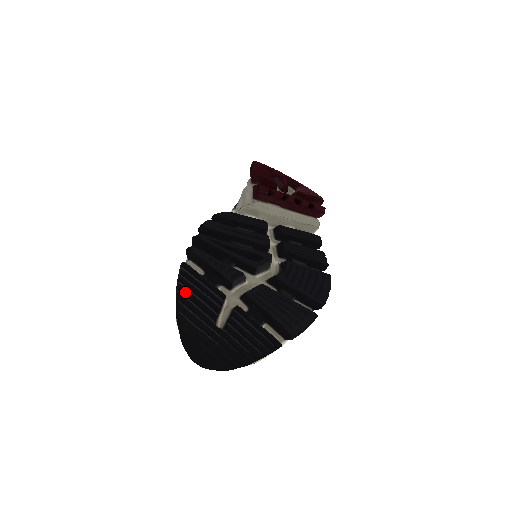
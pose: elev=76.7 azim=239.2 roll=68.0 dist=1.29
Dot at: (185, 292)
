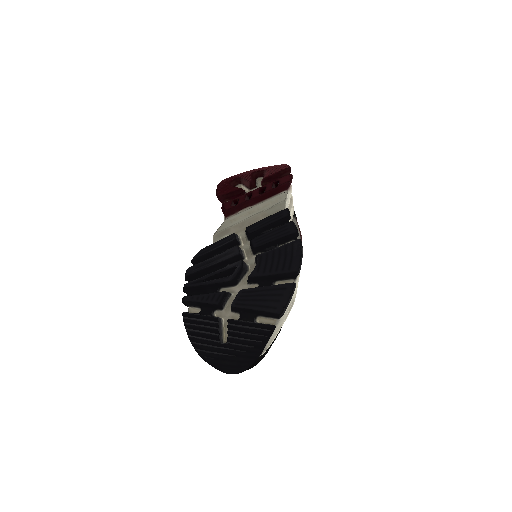
Dot at: (192, 333)
